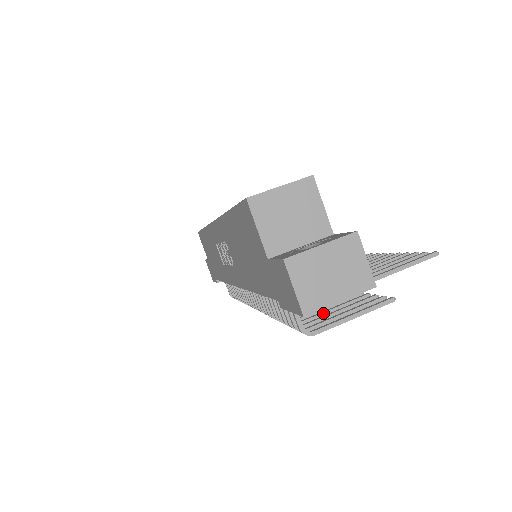
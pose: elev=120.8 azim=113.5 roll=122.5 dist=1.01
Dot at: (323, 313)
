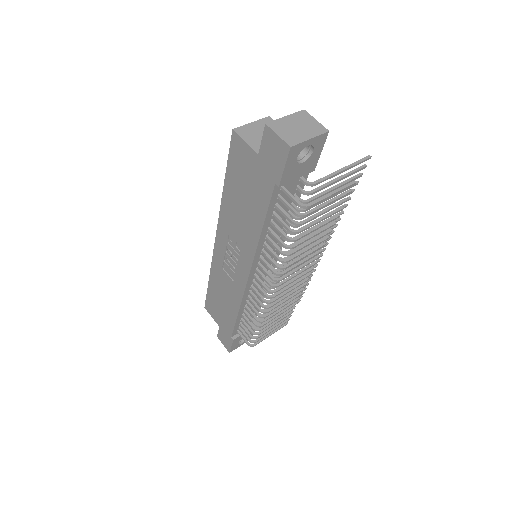
Dot at: (315, 221)
